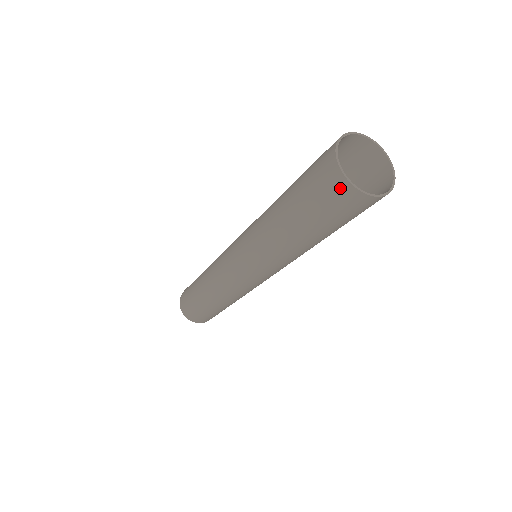
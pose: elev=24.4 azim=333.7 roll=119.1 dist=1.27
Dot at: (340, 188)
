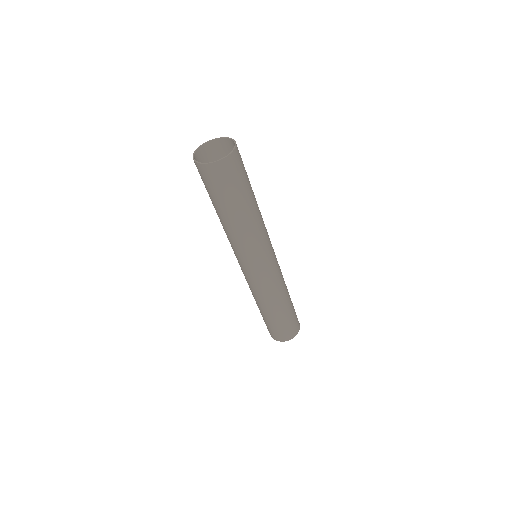
Dot at: occluded
